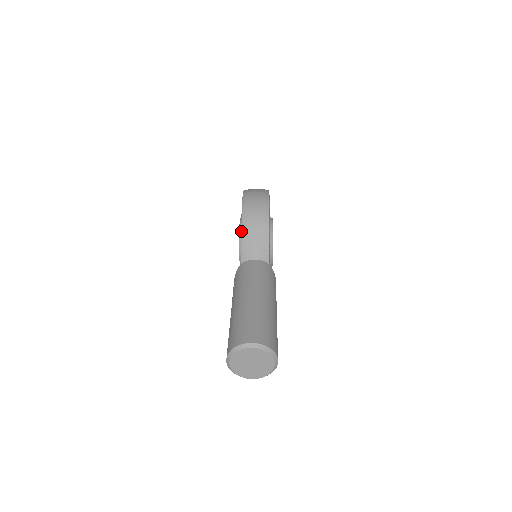
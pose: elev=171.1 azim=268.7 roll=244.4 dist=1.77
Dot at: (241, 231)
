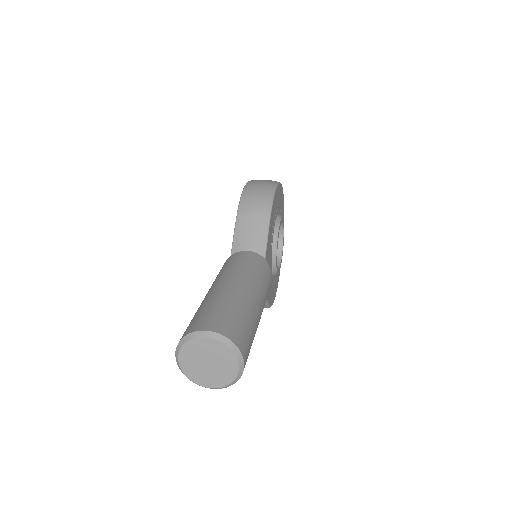
Dot at: (236, 217)
